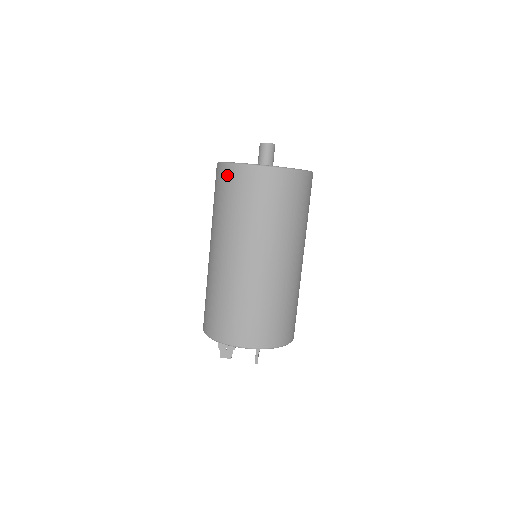
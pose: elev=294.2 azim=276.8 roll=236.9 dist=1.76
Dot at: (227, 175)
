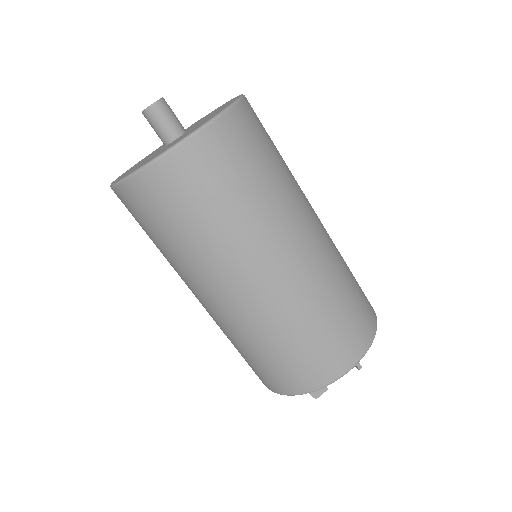
Dot at: (150, 190)
